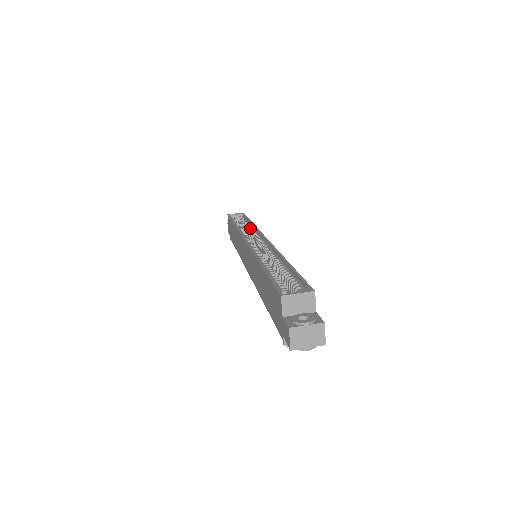
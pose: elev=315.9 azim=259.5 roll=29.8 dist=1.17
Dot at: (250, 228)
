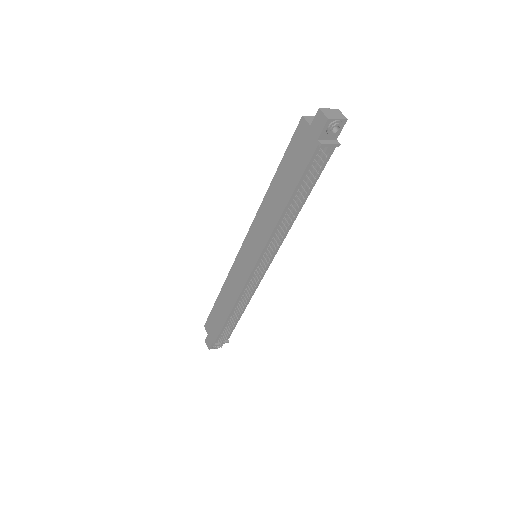
Dot at: occluded
